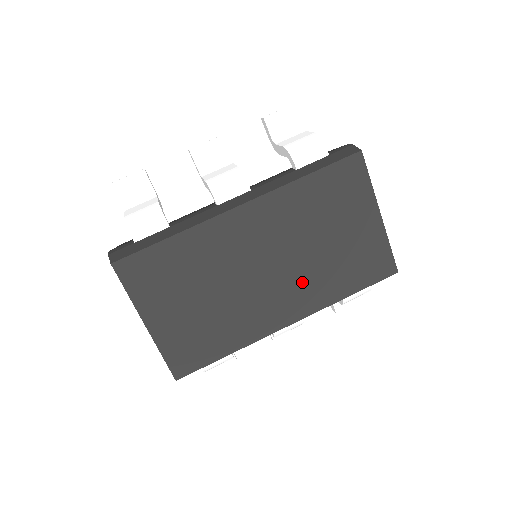
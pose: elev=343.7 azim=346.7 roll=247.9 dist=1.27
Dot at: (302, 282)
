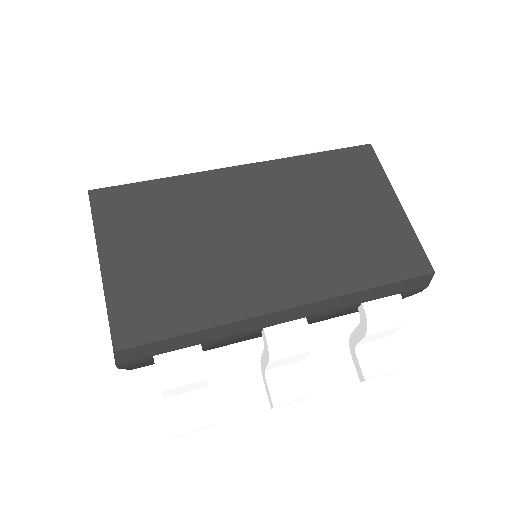
Dot at: (306, 257)
